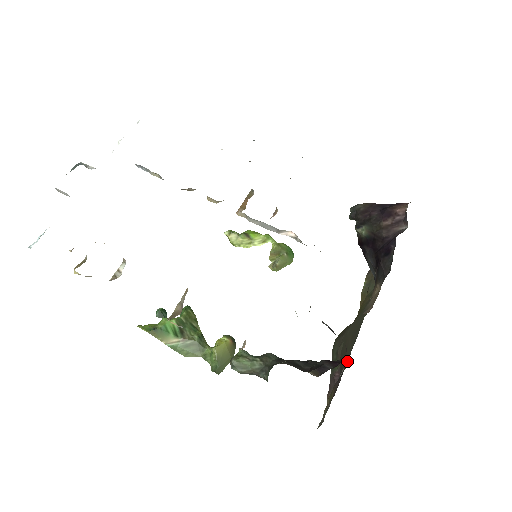
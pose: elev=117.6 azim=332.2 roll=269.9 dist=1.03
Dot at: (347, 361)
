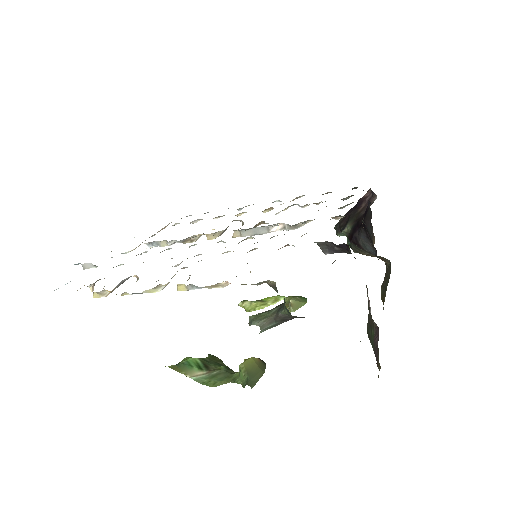
Dot at: (366, 285)
